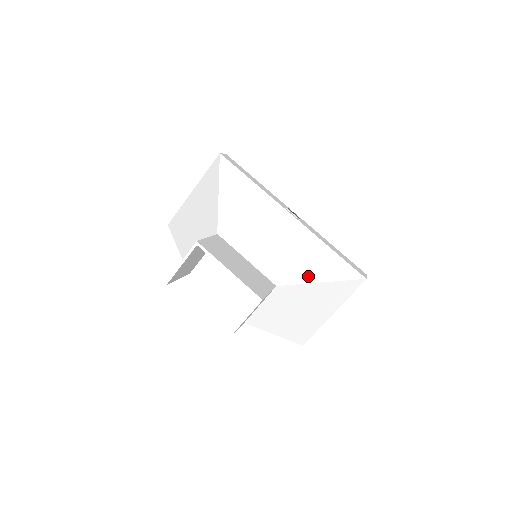
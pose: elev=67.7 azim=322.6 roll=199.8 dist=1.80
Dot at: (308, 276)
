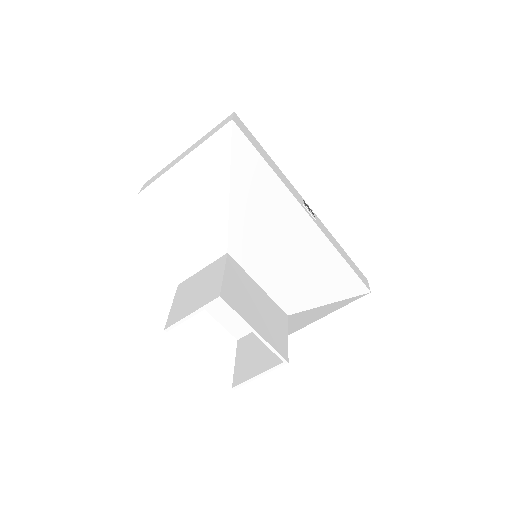
Dot at: (319, 298)
